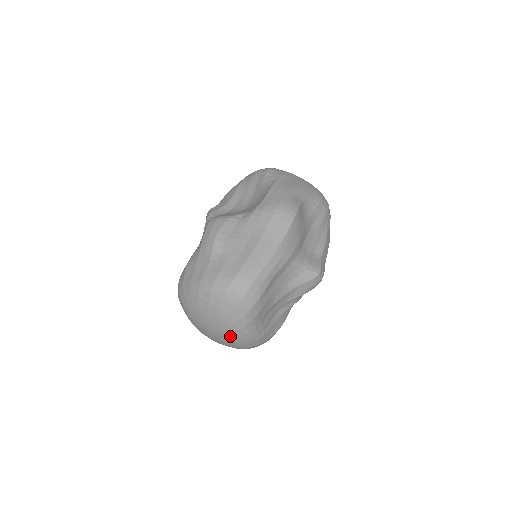
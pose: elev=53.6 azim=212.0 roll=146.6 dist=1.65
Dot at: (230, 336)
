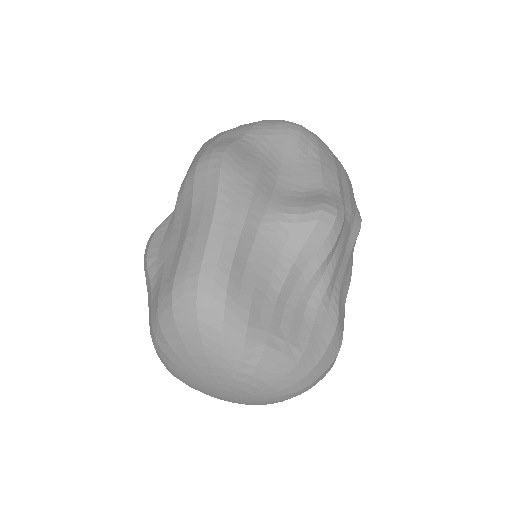
Dot at: (242, 383)
